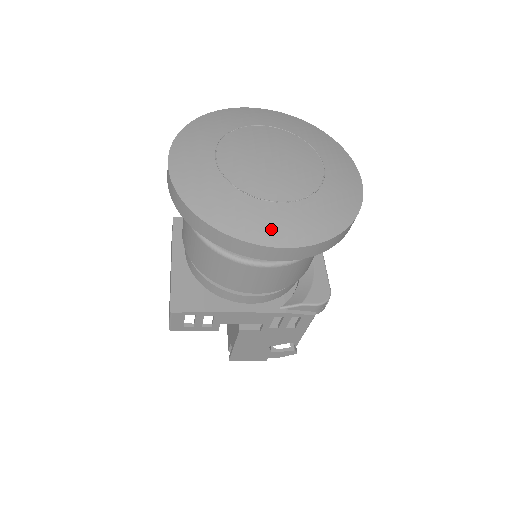
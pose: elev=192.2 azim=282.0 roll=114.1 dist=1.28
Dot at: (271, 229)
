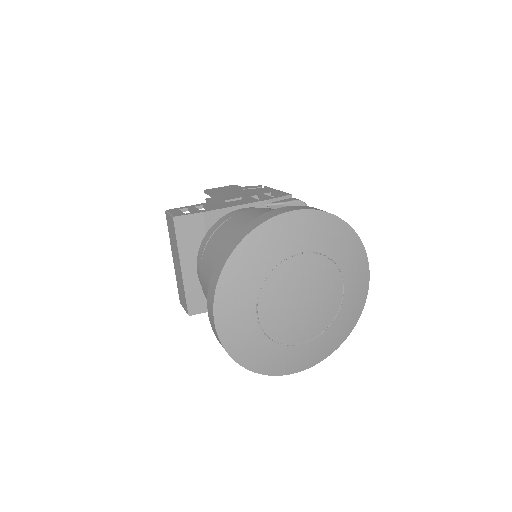
Dot at: (297, 363)
